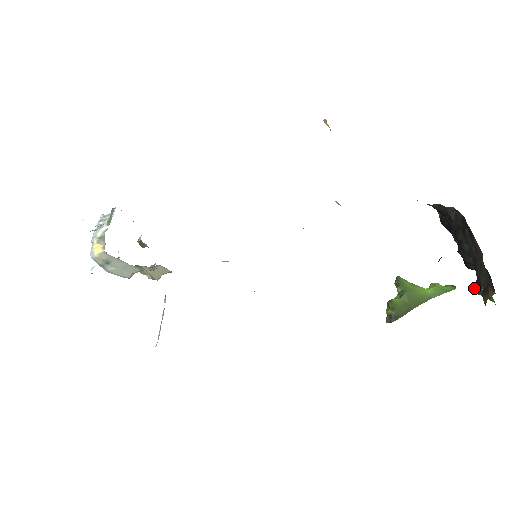
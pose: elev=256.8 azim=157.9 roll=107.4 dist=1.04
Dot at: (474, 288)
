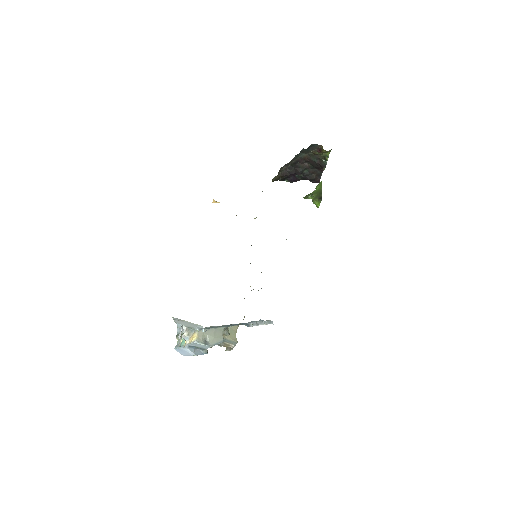
Dot at: (323, 167)
